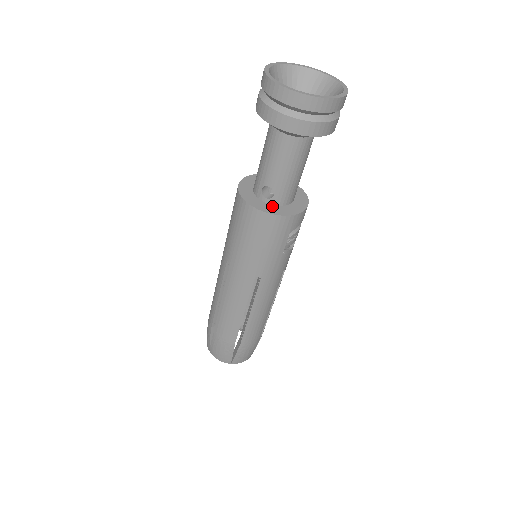
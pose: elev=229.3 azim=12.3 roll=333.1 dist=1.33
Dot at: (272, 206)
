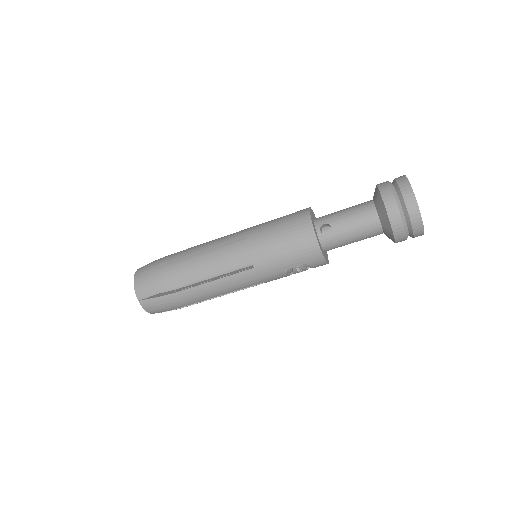
Dot at: (318, 238)
